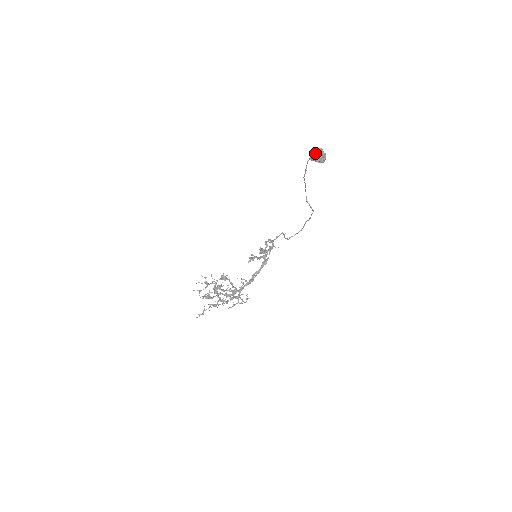
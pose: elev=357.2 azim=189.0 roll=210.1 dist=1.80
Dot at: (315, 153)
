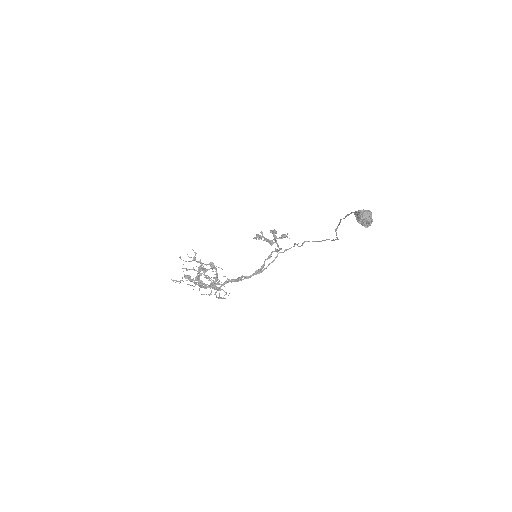
Dot at: (361, 216)
